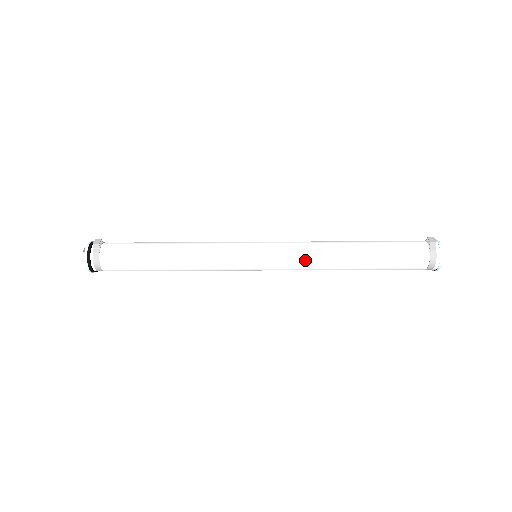
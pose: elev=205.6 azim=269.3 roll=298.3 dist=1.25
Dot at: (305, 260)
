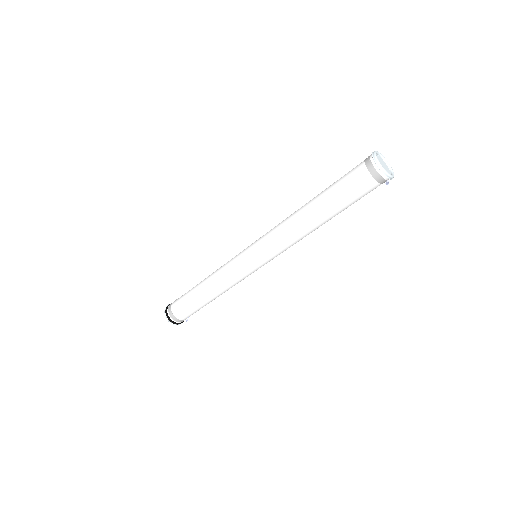
Dot at: (276, 227)
